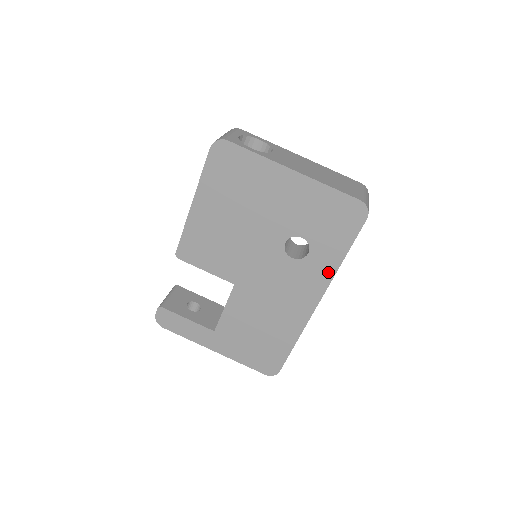
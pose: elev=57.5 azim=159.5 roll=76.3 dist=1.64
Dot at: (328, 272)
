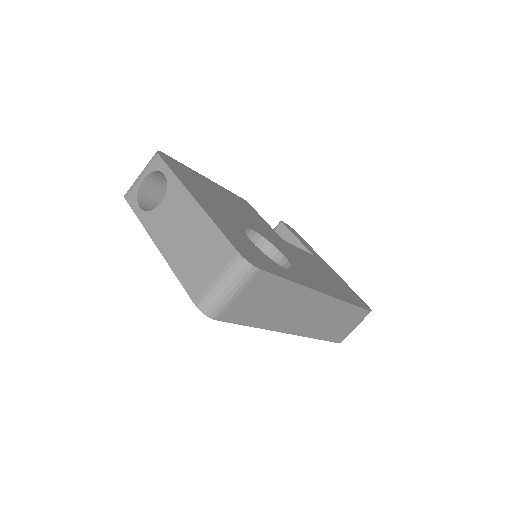
Dot at: occluded
